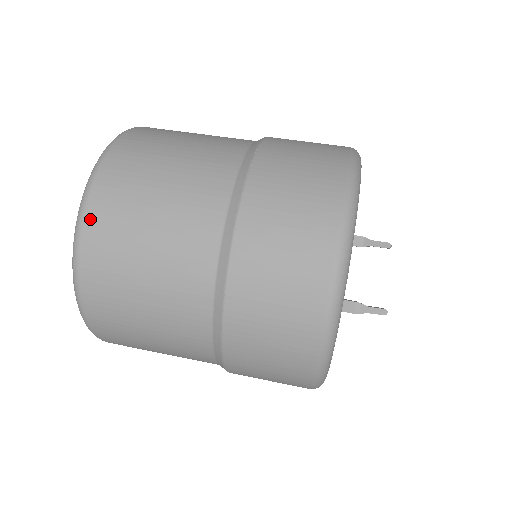
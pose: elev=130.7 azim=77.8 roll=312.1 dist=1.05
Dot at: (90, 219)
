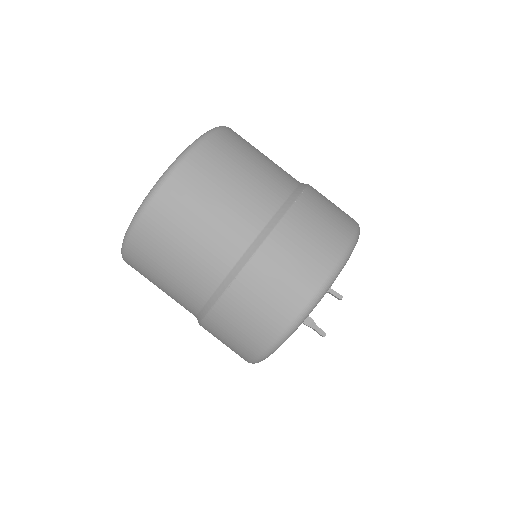
Dot at: (189, 163)
